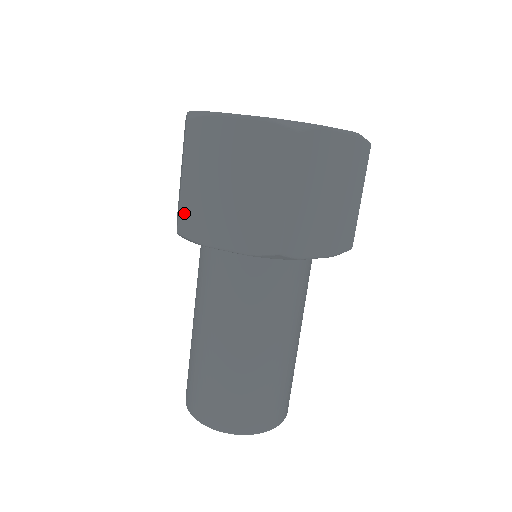
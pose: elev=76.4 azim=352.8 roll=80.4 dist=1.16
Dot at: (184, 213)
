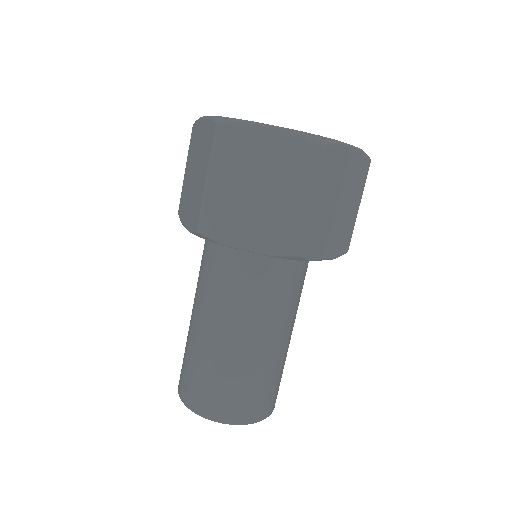
Dot at: (181, 197)
